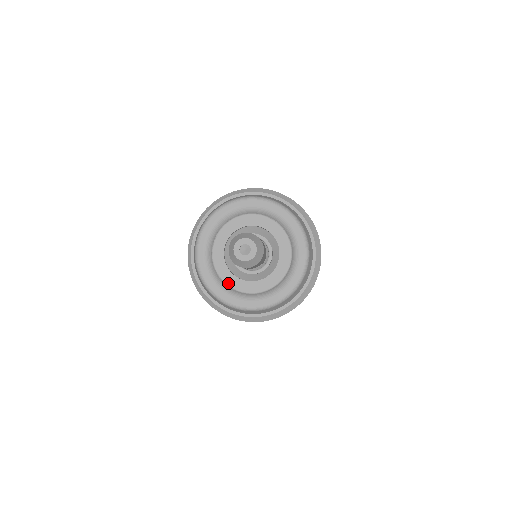
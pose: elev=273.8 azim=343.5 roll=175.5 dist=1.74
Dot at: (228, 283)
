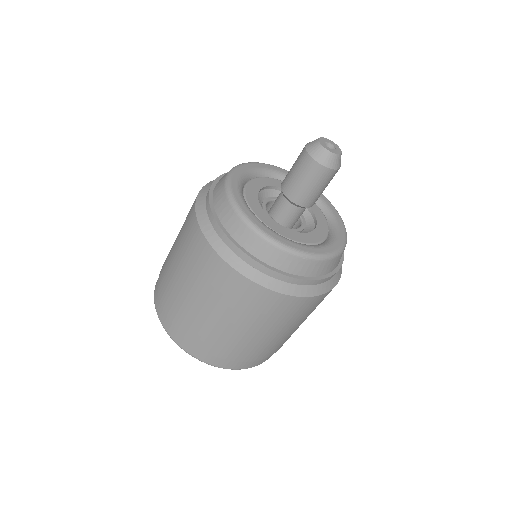
Dot at: (272, 228)
